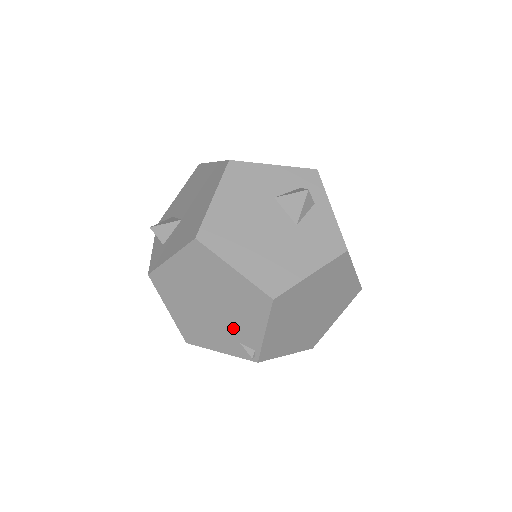
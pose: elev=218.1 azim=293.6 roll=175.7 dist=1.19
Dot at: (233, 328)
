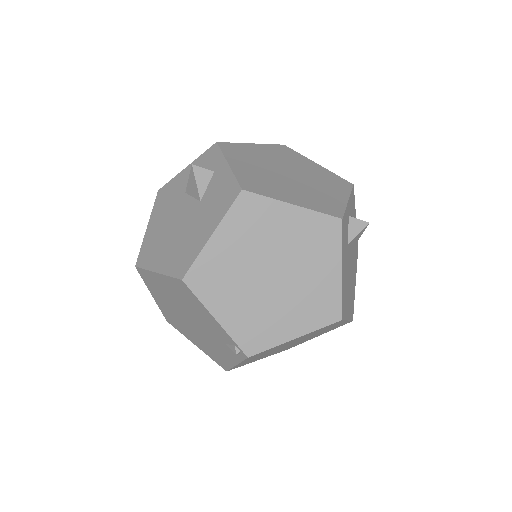
Dot at: (211, 332)
